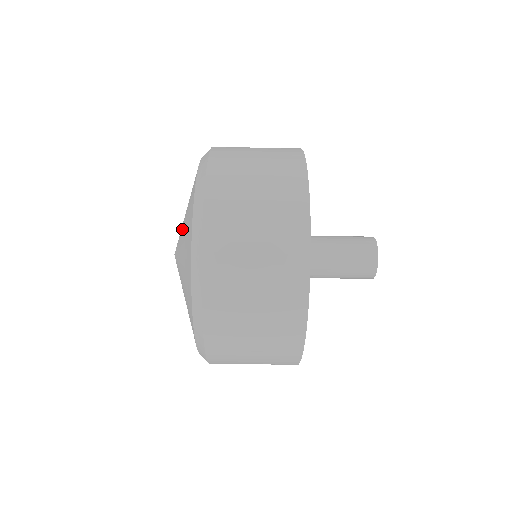
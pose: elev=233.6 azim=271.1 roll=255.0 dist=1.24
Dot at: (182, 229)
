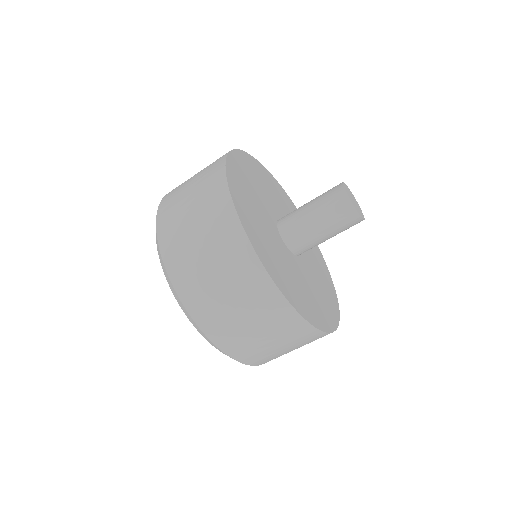
Dot at: occluded
